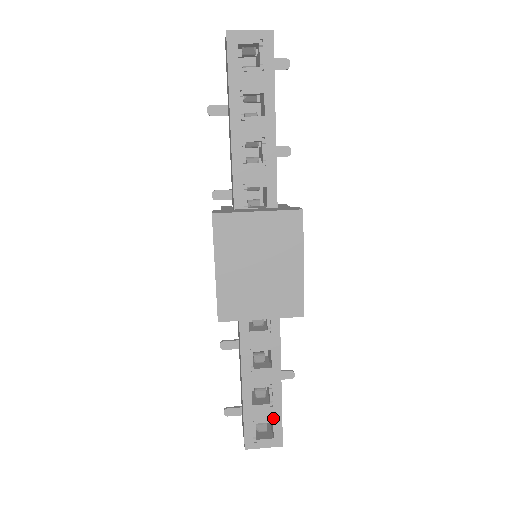
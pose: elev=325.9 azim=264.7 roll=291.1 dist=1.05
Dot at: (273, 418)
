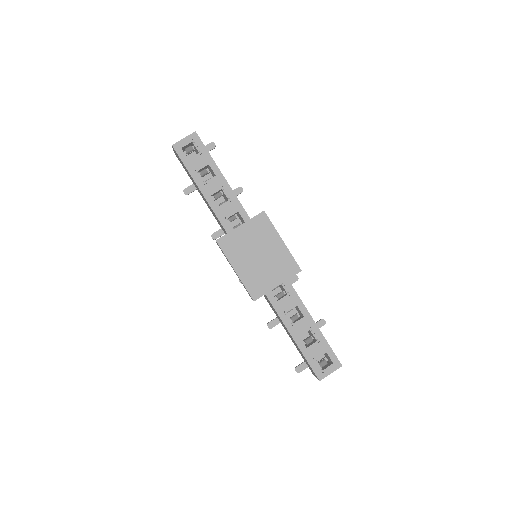
Dot at: (324, 350)
